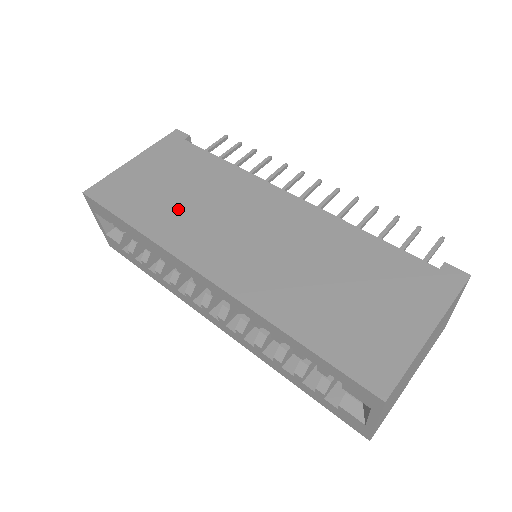
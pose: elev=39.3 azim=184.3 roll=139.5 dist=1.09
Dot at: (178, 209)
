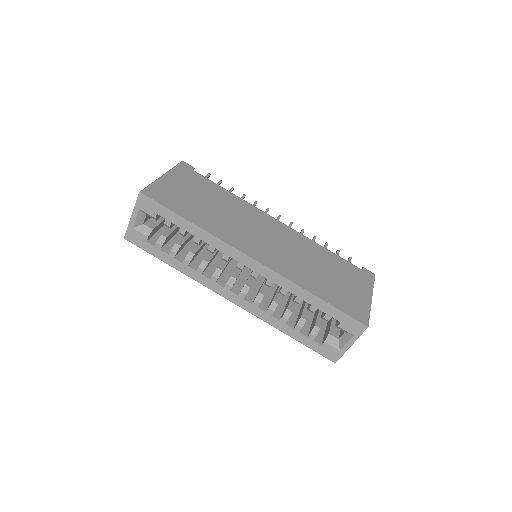
Dot at: (216, 217)
